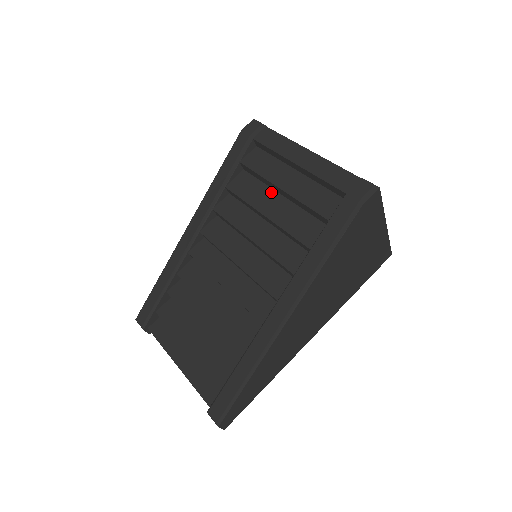
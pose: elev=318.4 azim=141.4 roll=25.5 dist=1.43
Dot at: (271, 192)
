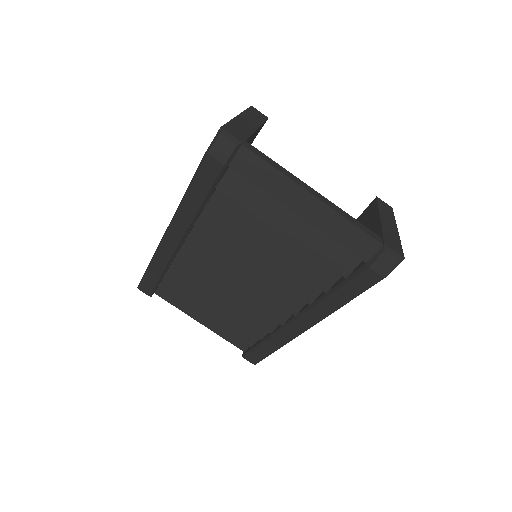
Dot at: occluded
